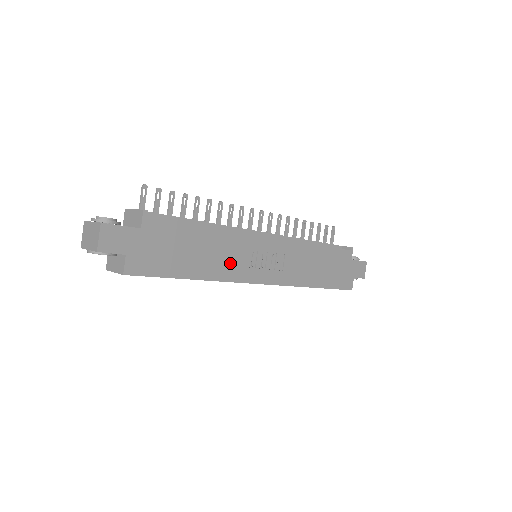
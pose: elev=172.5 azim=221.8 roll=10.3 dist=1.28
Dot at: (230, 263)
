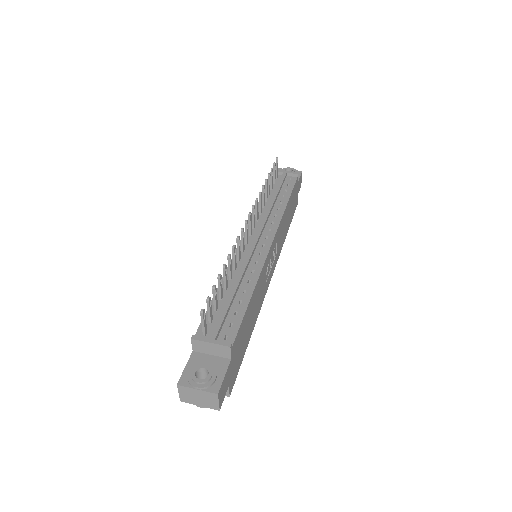
Dot at: (261, 295)
